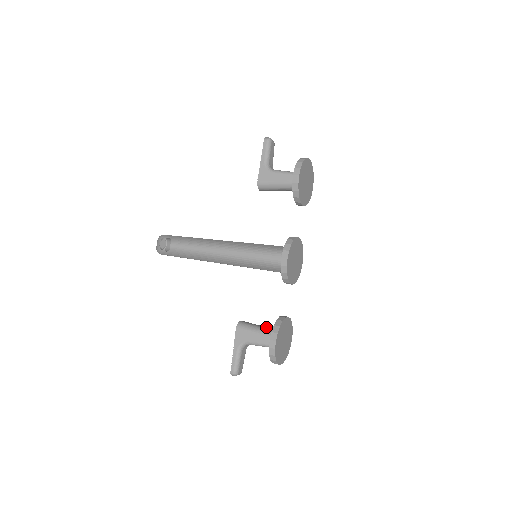
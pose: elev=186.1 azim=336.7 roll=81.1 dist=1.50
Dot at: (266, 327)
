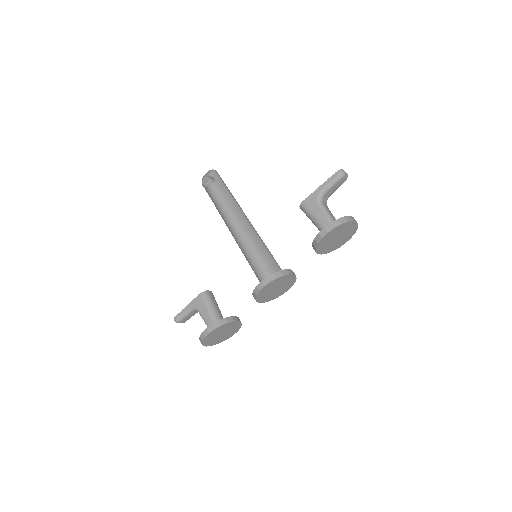
Dot at: (220, 312)
